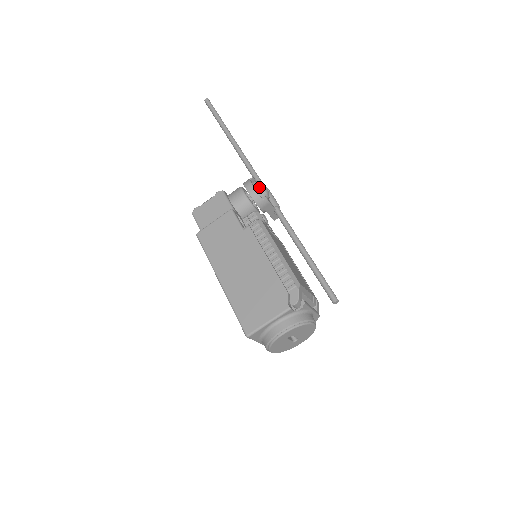
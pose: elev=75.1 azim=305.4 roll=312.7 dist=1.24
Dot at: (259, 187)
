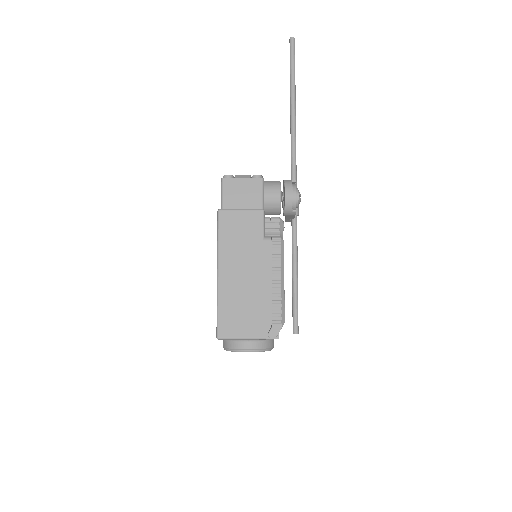
Dot at: (296, 196)
